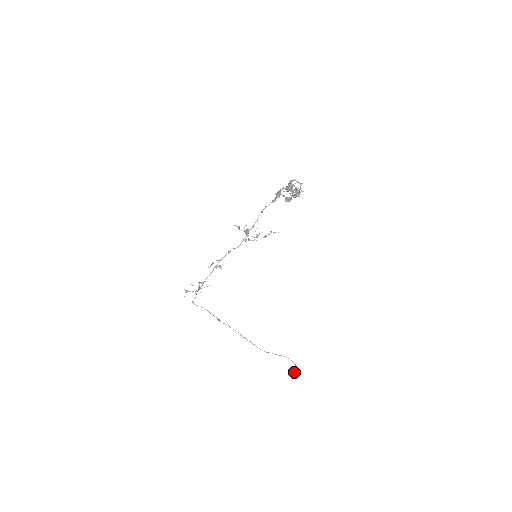
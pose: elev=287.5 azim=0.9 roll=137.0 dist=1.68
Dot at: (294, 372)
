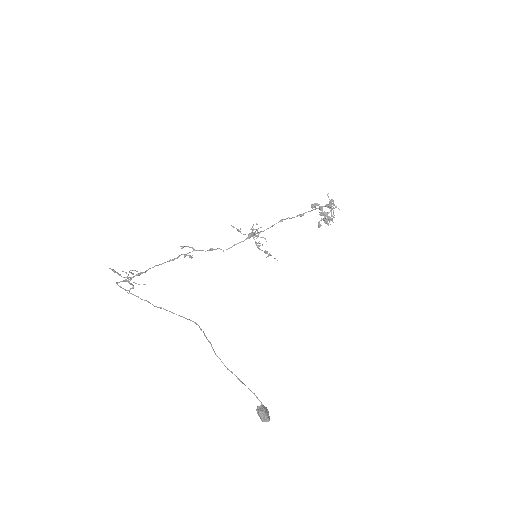
Dot at: (267, 413)
